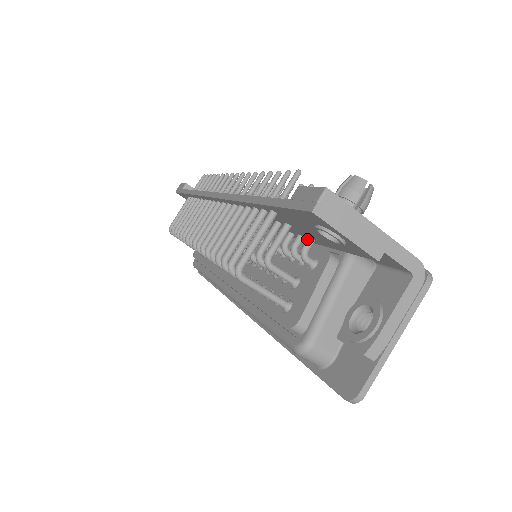
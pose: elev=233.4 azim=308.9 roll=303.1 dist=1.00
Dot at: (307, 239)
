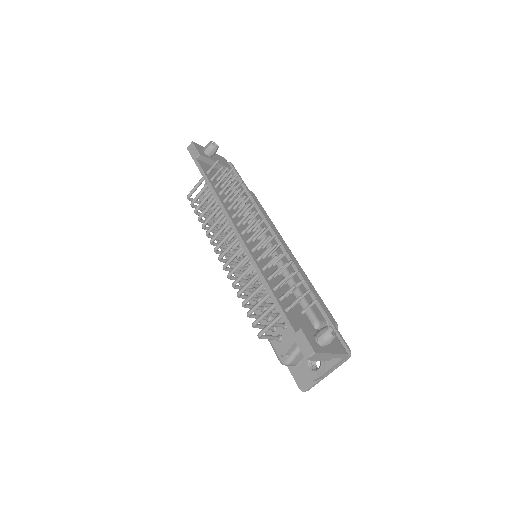
Dot at: occluded
